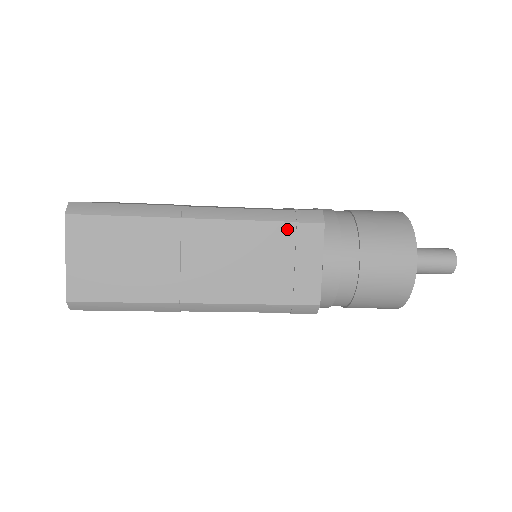
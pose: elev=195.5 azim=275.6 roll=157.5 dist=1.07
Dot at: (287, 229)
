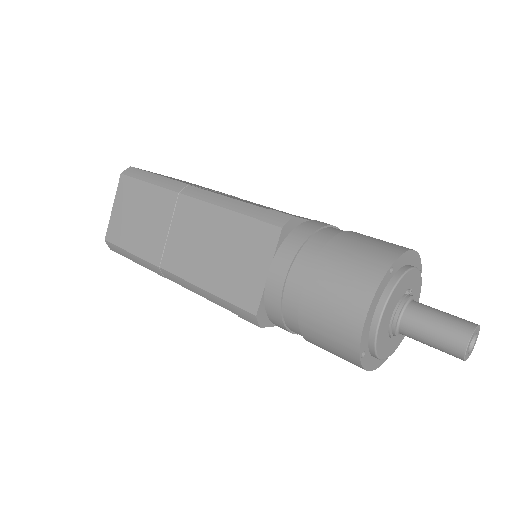
Dot at: (249, 225)
